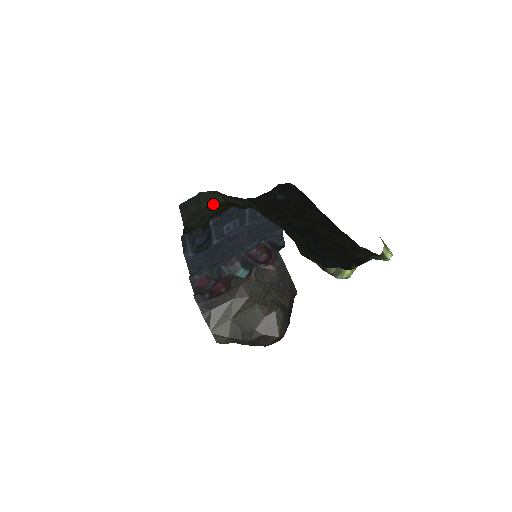
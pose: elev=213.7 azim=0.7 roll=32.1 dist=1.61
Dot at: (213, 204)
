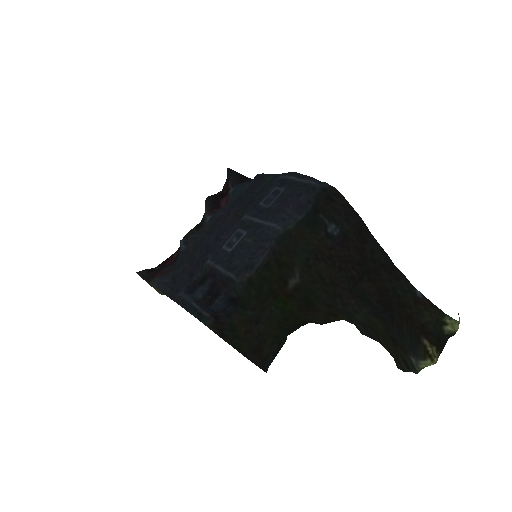
Dot at: (288, 322)
